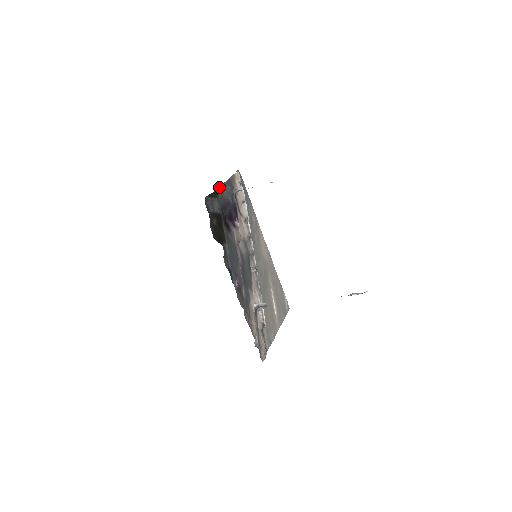
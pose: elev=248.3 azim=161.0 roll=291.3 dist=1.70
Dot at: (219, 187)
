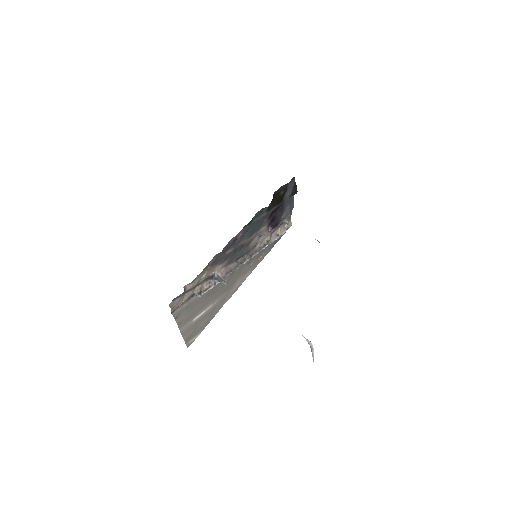
Dot at: occluded
